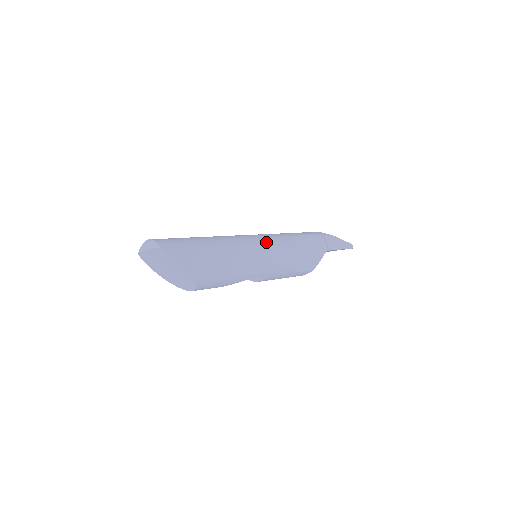
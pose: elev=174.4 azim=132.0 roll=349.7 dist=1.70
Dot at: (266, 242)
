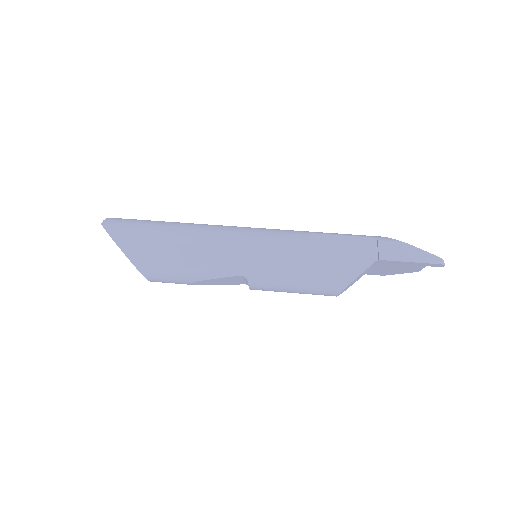
Dot at: (253, 234)
